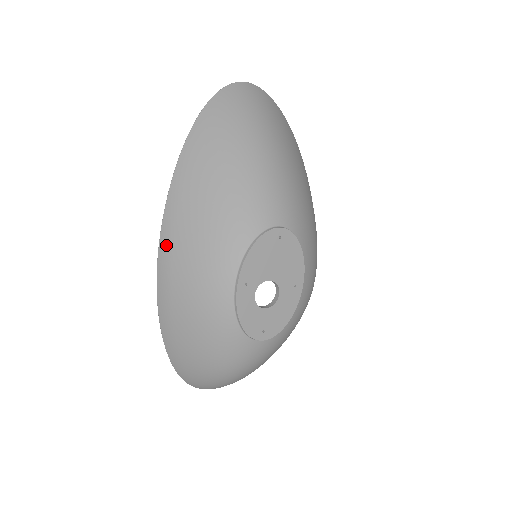
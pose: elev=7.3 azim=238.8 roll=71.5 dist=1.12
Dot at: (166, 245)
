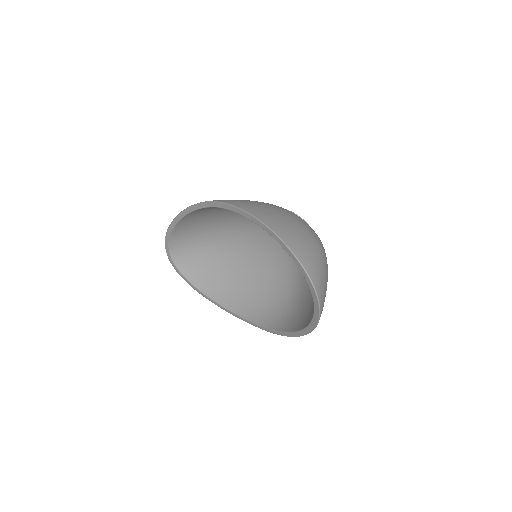
Dot at: occluded
